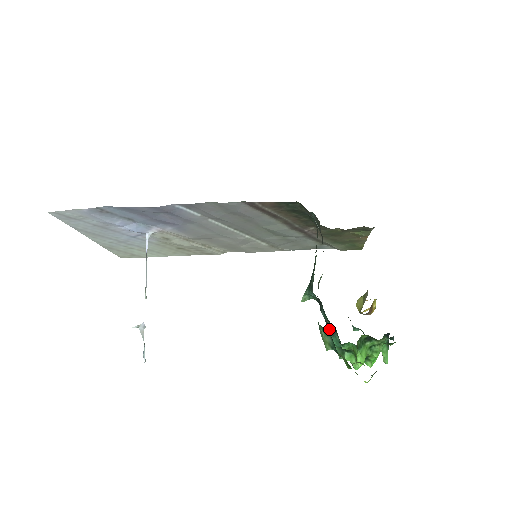
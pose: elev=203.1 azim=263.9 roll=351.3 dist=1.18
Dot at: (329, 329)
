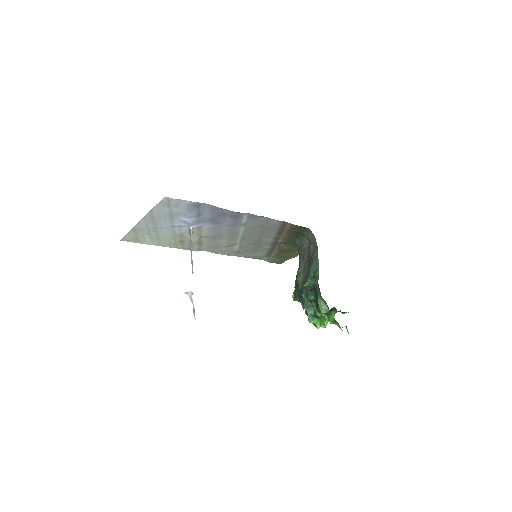
Dot at: (307, 305)
